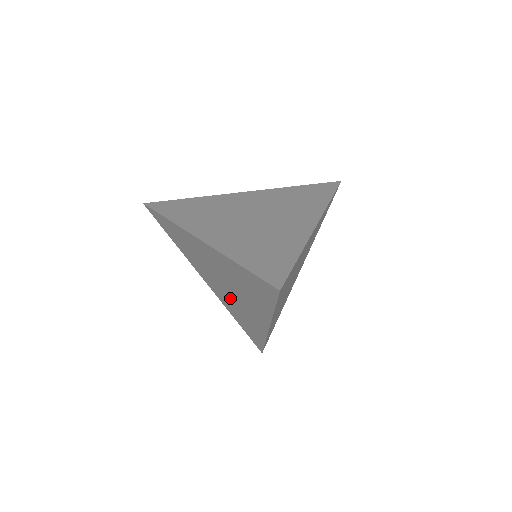
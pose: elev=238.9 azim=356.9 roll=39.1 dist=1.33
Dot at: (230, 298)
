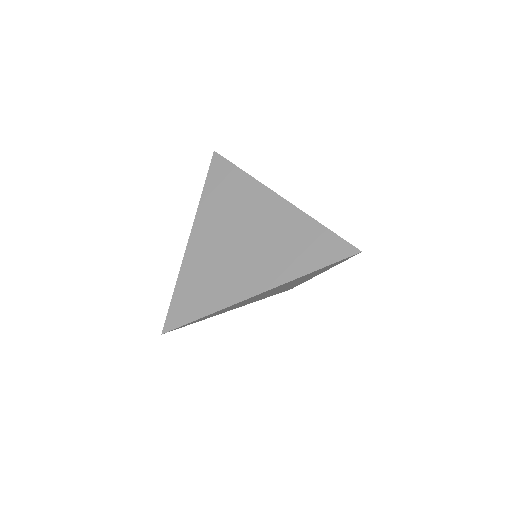
Dot at: occluded
